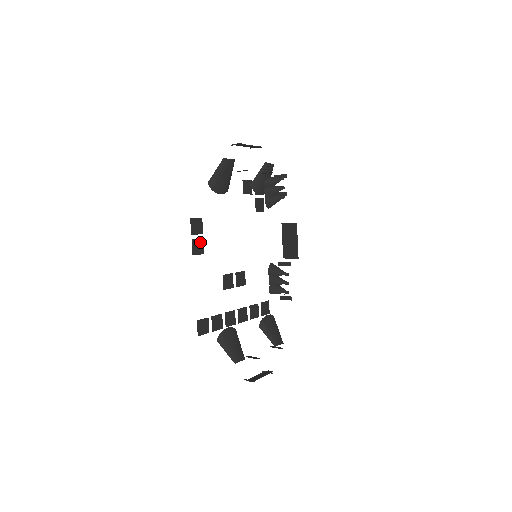
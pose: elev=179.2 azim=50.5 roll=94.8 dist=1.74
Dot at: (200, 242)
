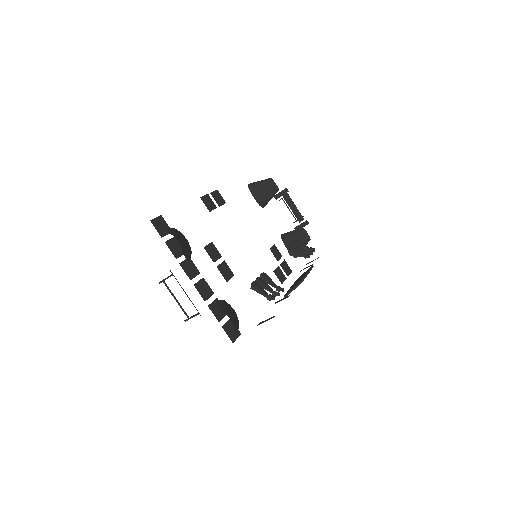
Dot at: (213, 205)
